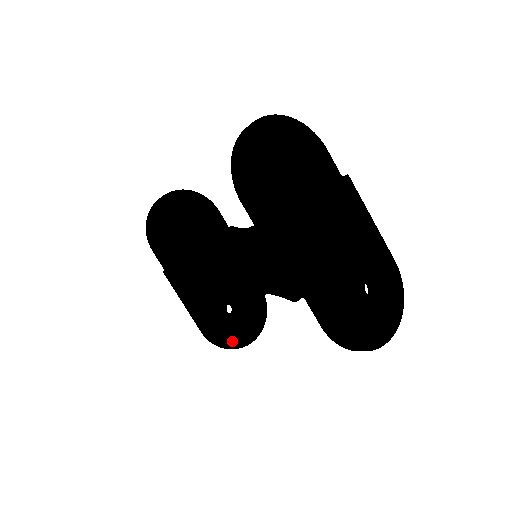
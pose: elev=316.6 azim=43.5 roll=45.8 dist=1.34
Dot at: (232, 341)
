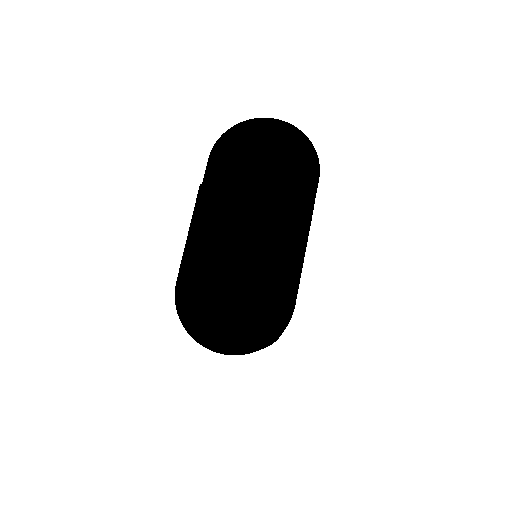
Dot at: occluded
